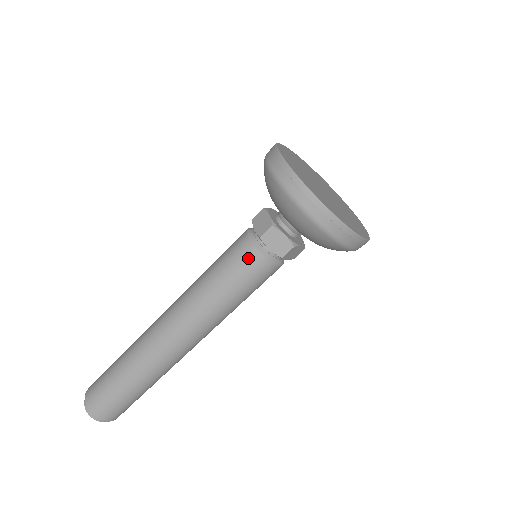
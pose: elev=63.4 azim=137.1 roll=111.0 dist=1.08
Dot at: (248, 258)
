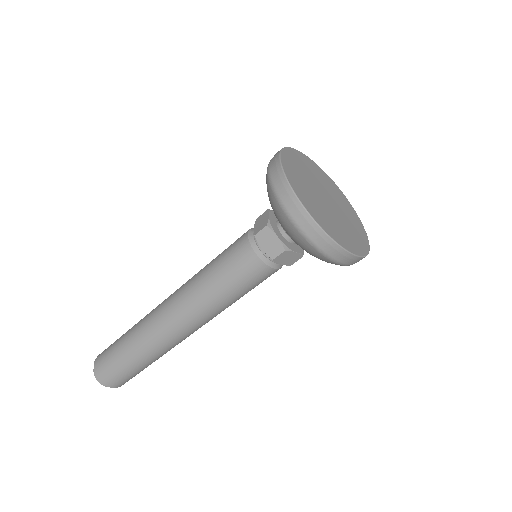
Dot at: (242, 254)
